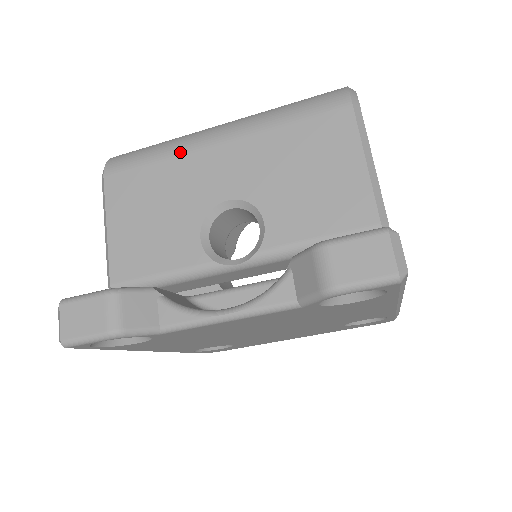
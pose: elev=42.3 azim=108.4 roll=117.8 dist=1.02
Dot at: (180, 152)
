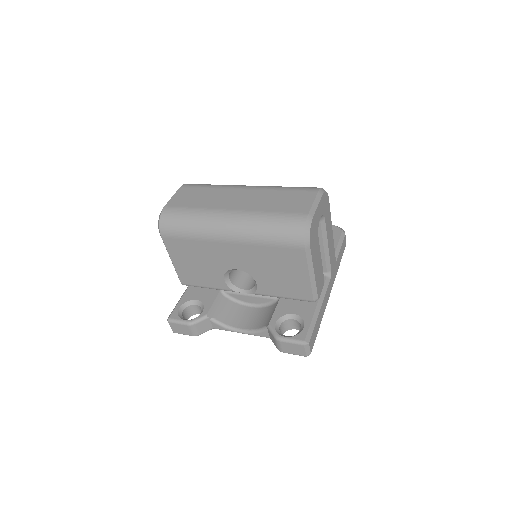
Dot at: (205, 239)
